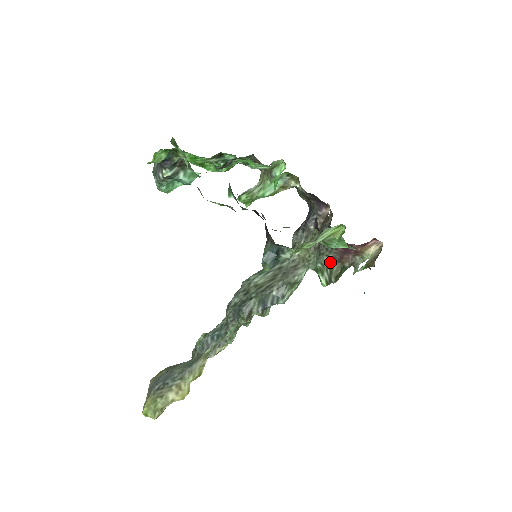
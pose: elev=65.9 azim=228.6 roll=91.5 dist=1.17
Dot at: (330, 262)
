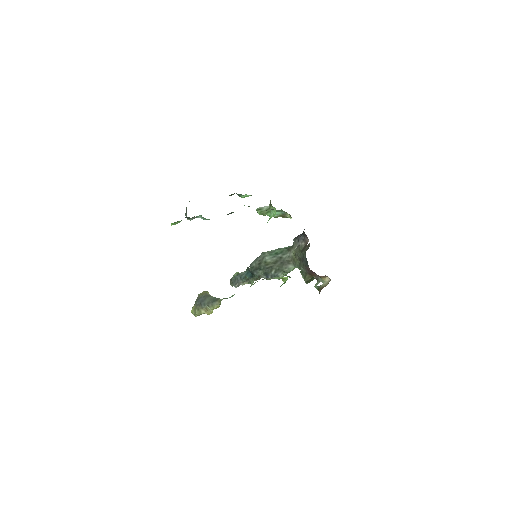
Dot at: (305, 272)
